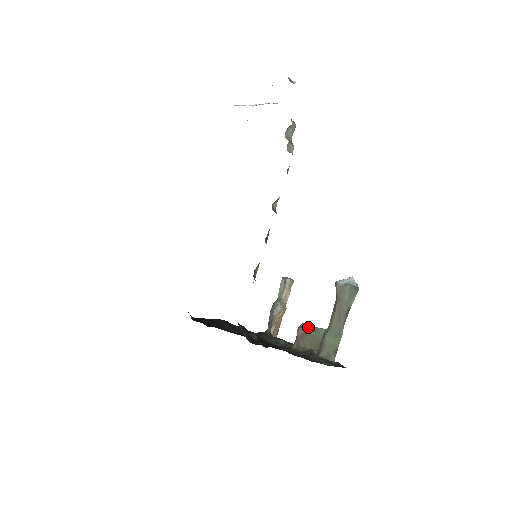
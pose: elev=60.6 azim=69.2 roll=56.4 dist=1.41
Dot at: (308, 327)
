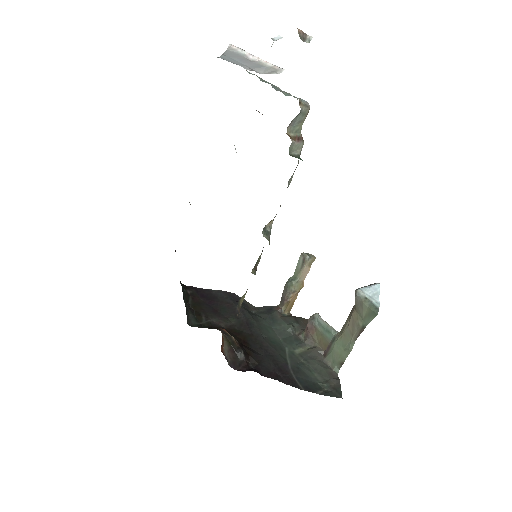
Dot at: (320, 321)
